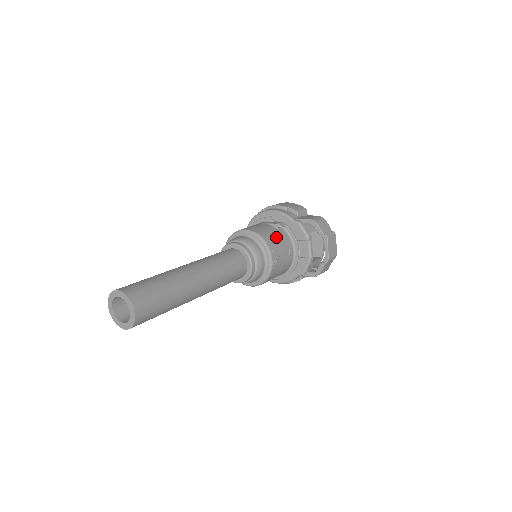
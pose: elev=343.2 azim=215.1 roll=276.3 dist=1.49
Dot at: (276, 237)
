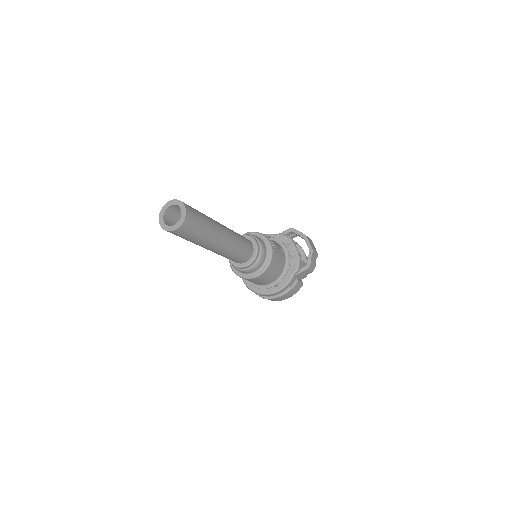
Dot at: occluded
